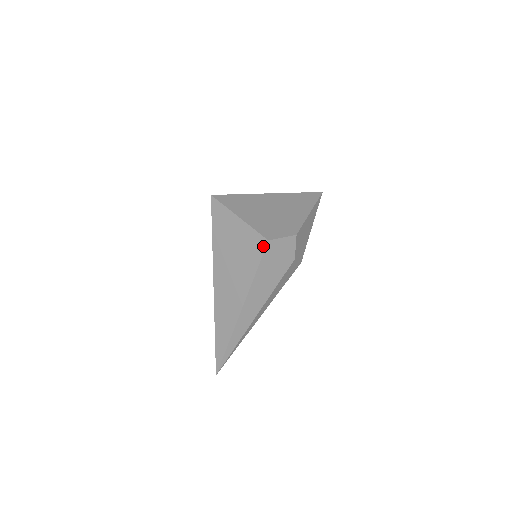
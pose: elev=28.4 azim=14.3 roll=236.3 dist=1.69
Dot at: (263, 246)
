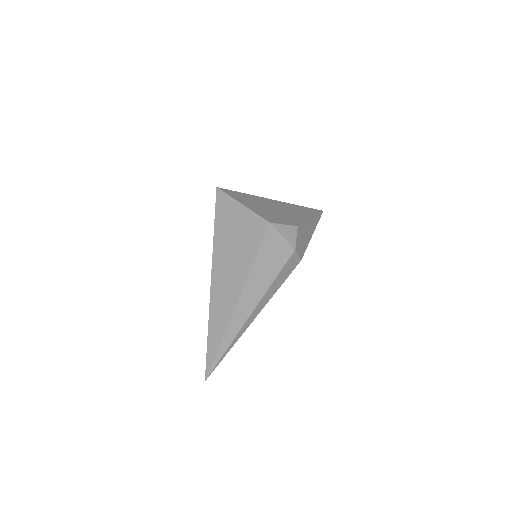
Dot at: (264, 229)
